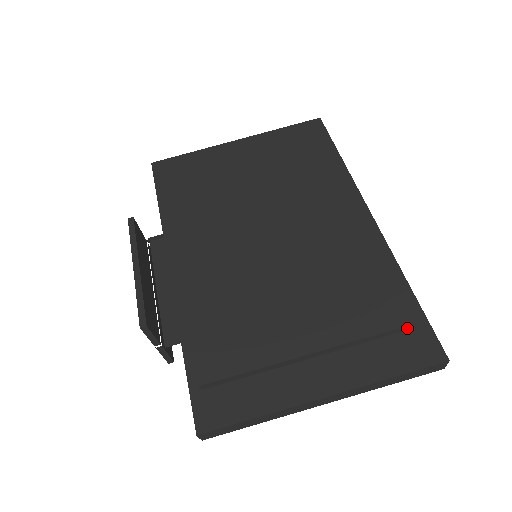
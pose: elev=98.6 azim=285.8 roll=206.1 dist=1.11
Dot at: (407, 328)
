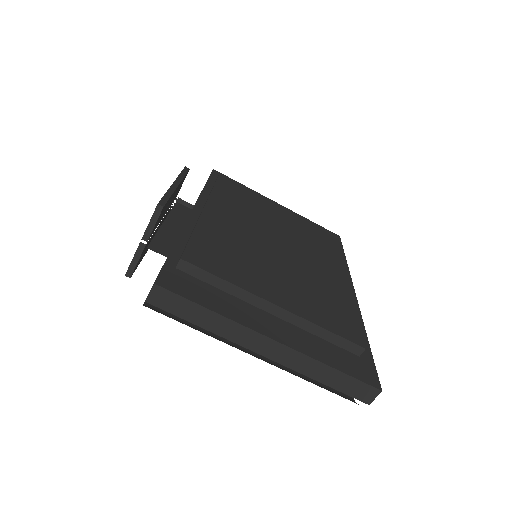
Dot at: (358, 351)
